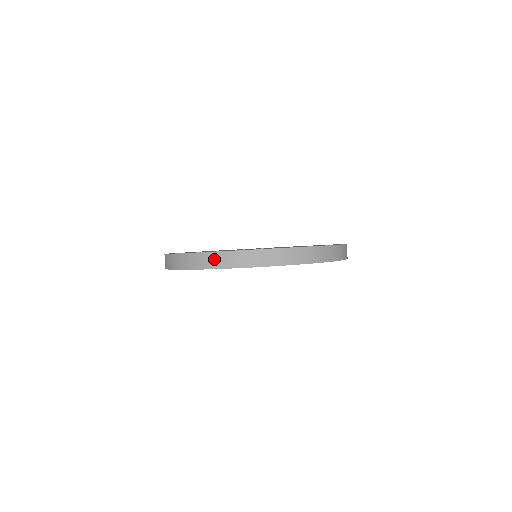
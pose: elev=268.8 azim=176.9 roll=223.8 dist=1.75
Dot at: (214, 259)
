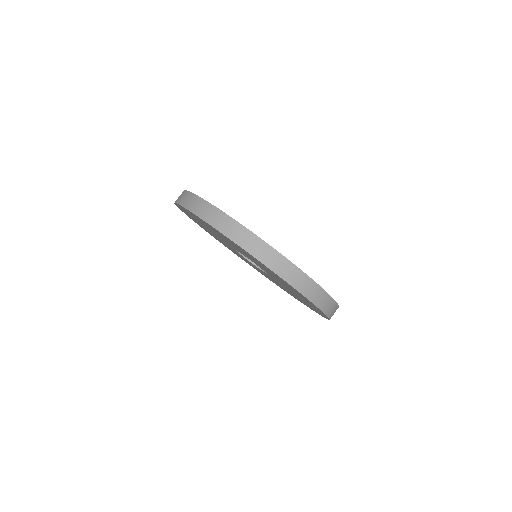
Dot at: (246, 238)
